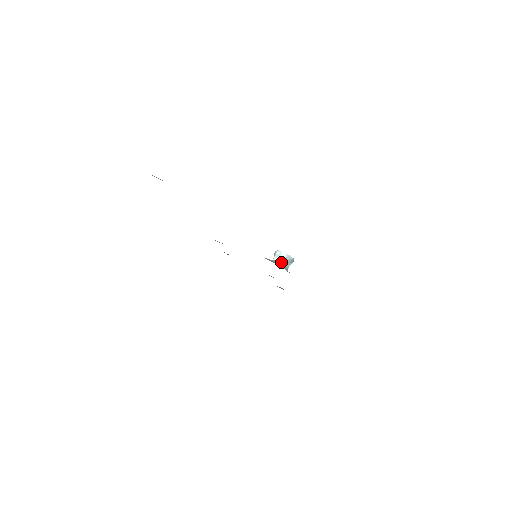
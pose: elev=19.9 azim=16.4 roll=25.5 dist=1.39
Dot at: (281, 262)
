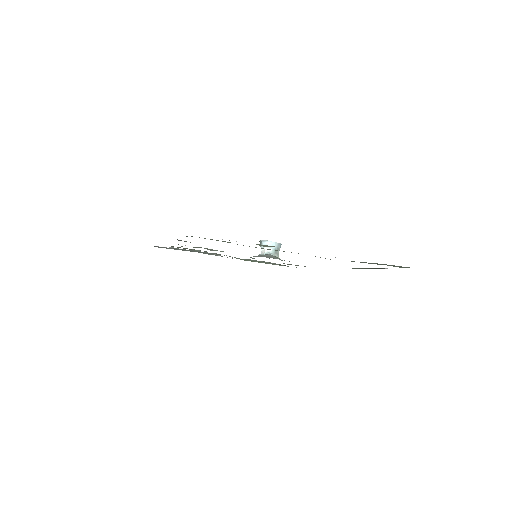
Dot at: (275, 253)
